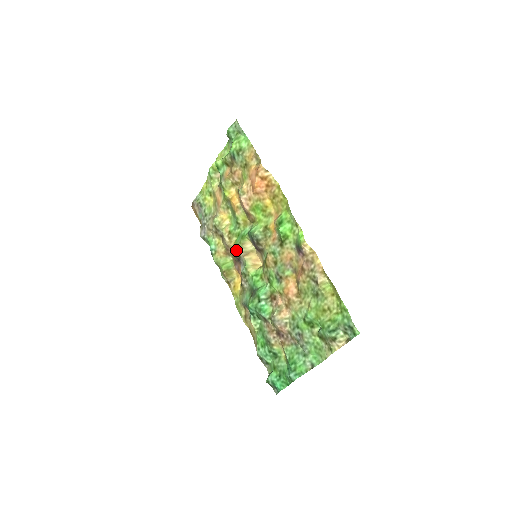
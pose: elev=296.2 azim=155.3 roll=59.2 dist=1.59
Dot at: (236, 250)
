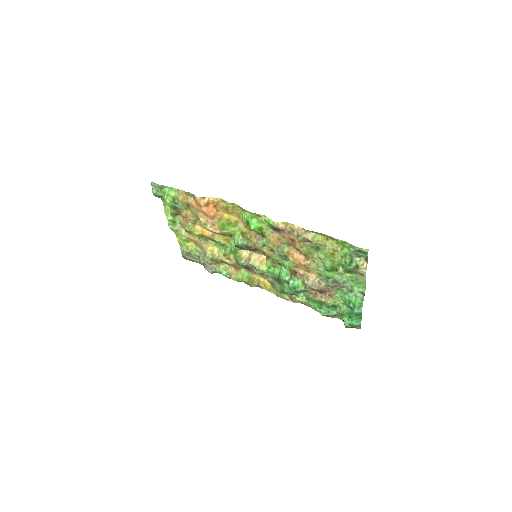
Dot at: (240, 264)
